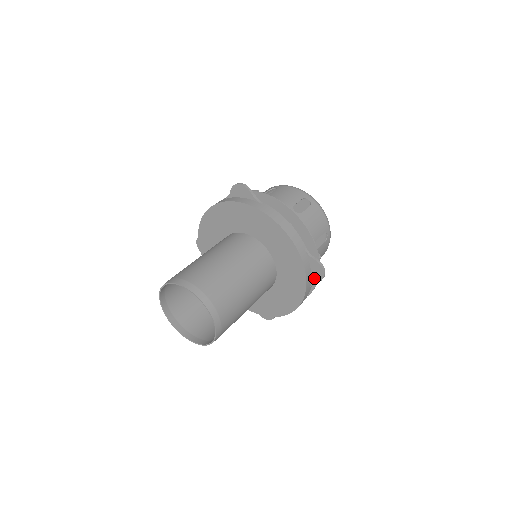
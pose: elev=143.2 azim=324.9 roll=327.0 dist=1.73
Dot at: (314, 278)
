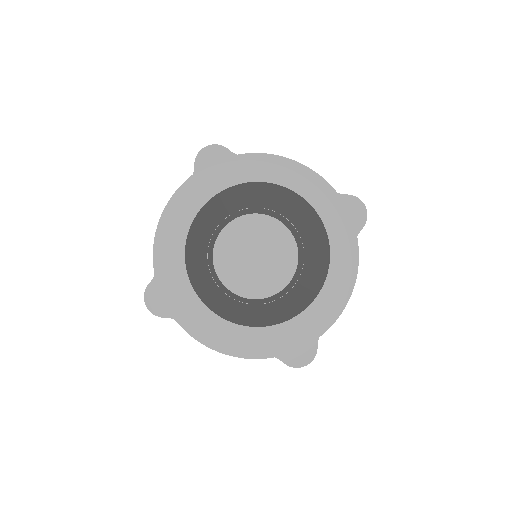
Dot at: (355, 225)
